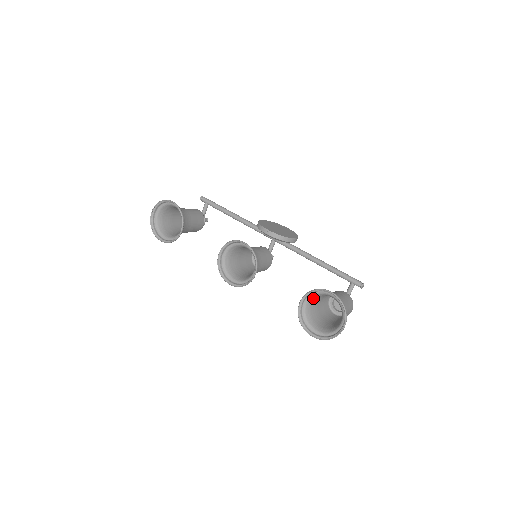
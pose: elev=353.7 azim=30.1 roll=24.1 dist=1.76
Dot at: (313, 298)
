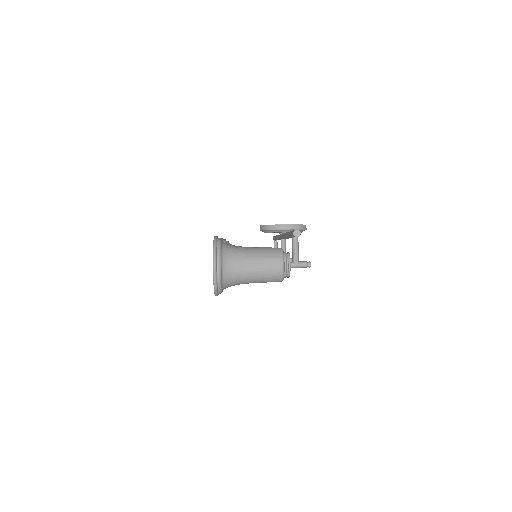
Dot at: occluded
